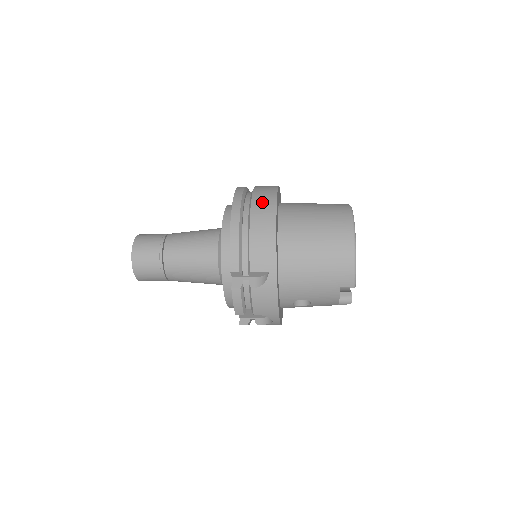
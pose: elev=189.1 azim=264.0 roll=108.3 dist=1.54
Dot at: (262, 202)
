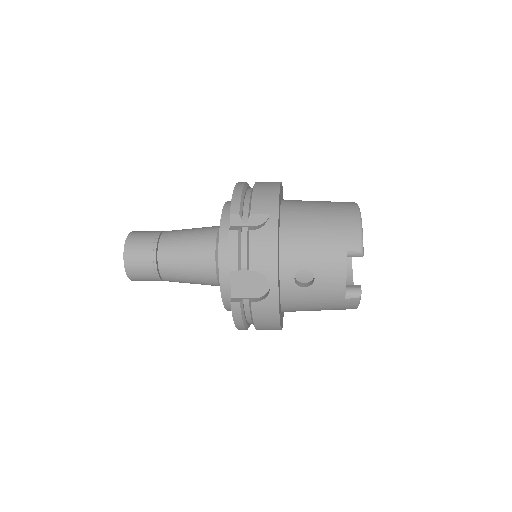
Dot at: occluded
